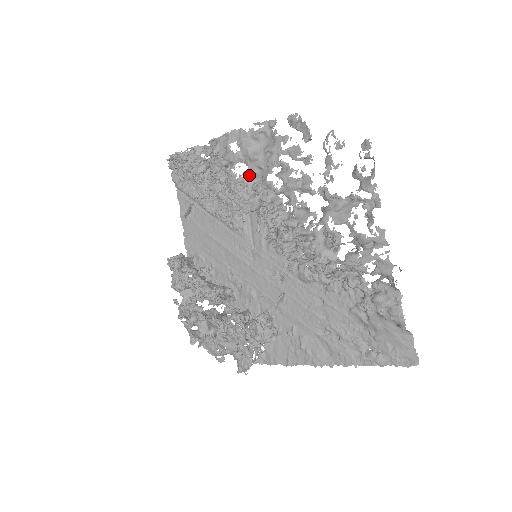
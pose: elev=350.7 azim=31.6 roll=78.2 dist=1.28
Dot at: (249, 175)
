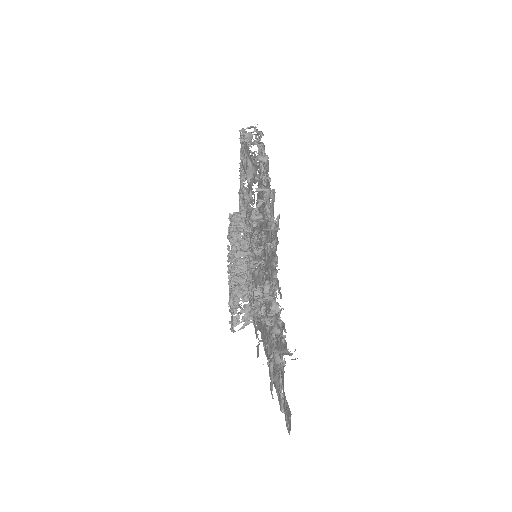
Dot at: (248, 191)
